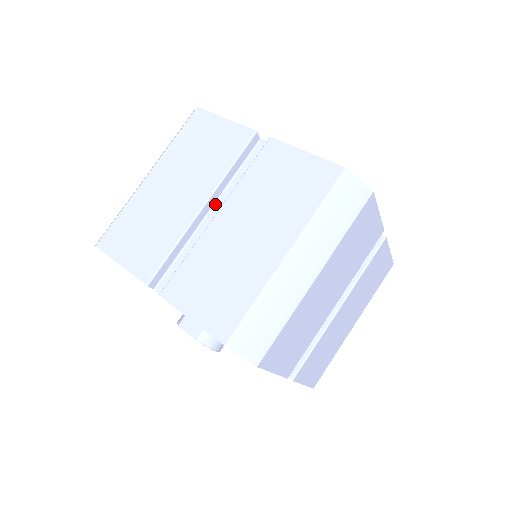
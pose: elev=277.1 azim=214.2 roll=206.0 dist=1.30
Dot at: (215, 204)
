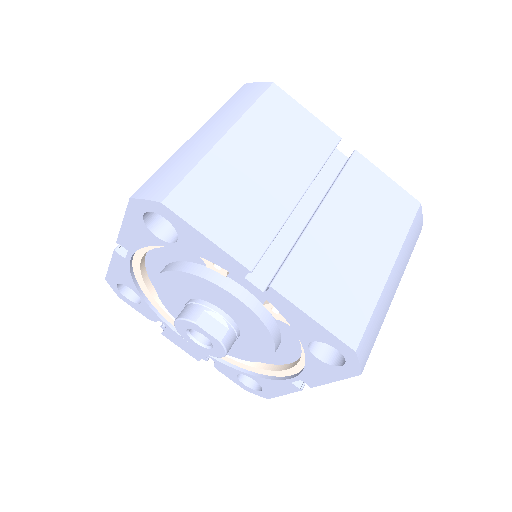
Dot at: occluded
